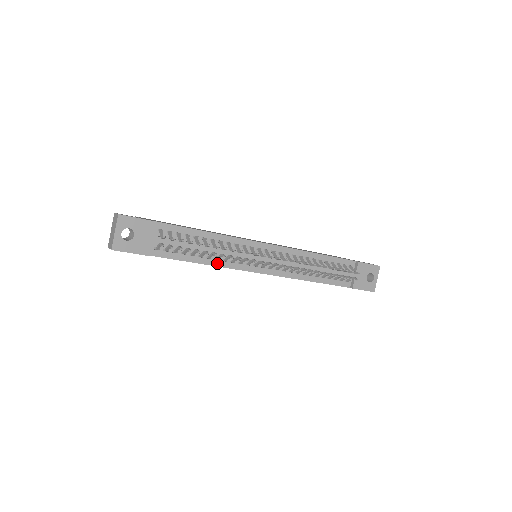
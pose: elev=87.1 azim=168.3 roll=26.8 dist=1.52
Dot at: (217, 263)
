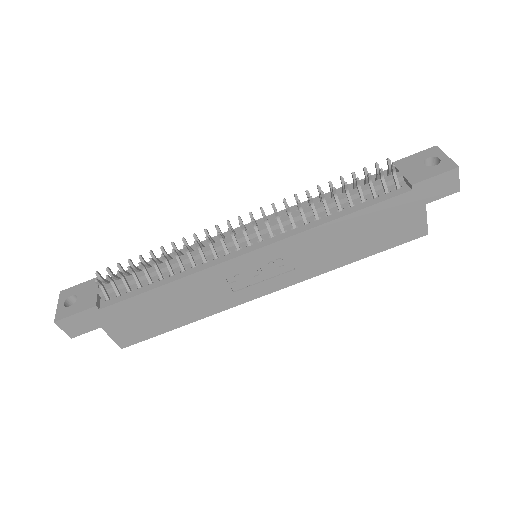
Dot at: (185, 274)
